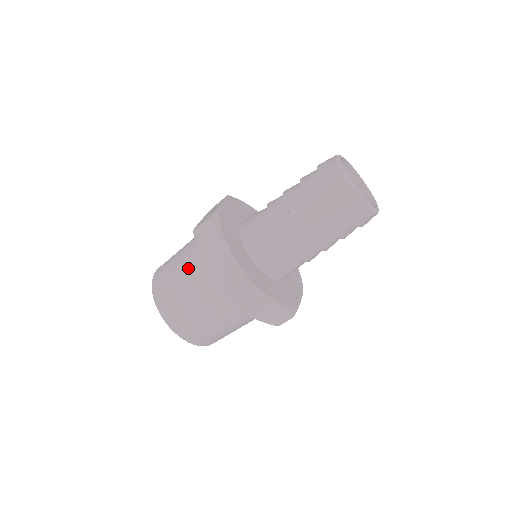
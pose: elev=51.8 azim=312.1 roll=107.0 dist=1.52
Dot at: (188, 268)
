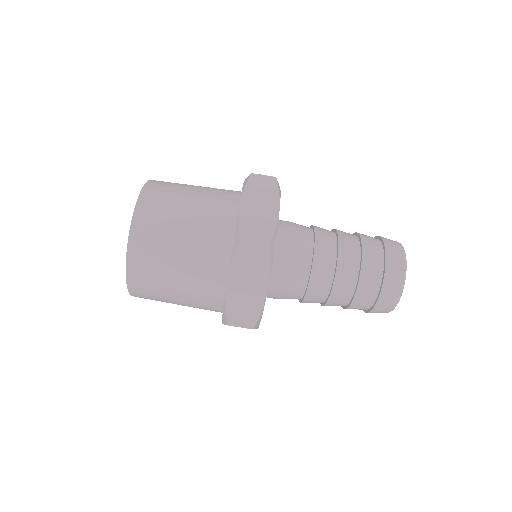
Dot at: (199, 256)
